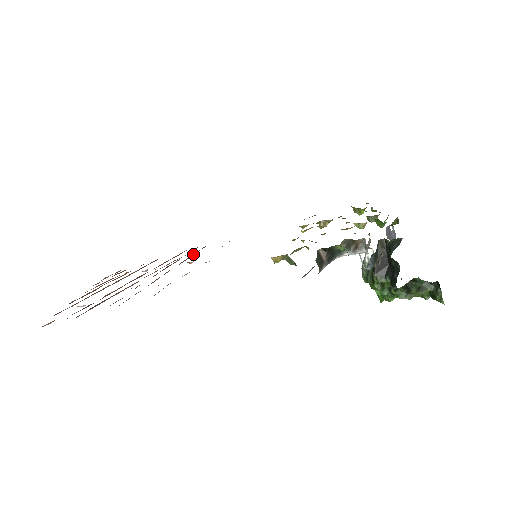
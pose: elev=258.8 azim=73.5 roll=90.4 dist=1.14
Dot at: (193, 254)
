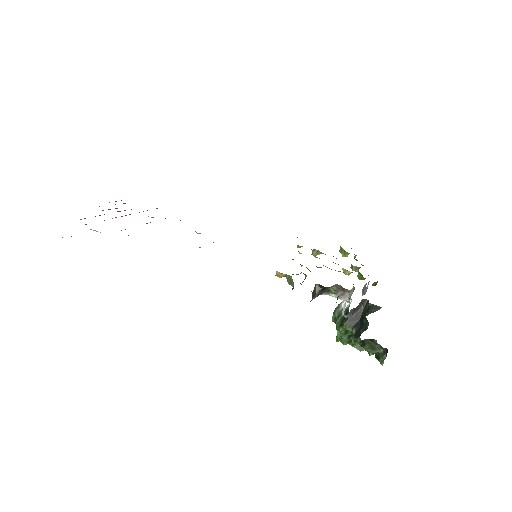
Dot at: occluded
